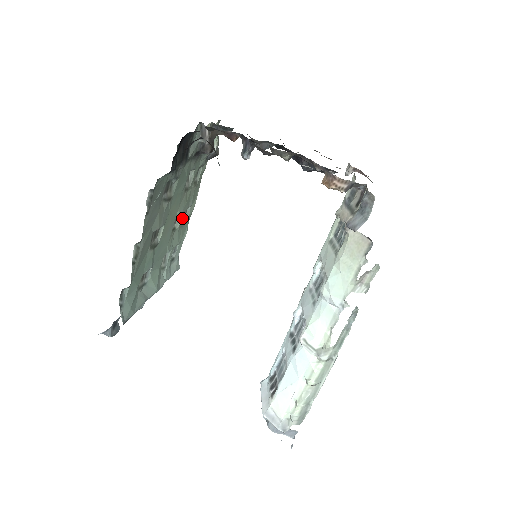
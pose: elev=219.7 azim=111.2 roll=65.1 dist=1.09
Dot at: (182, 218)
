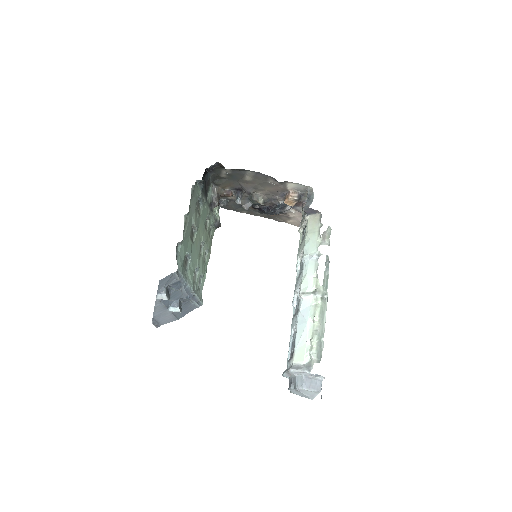
Dot at: (204, 253)
